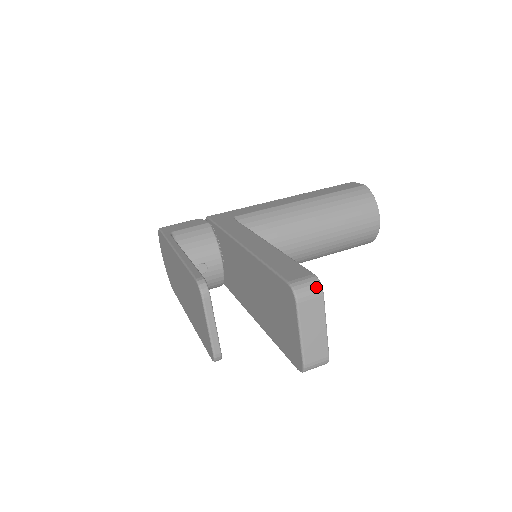
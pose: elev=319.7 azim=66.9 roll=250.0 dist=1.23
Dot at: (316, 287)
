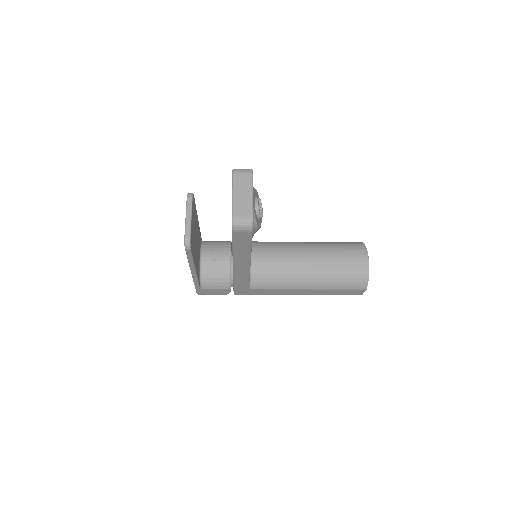
Dot at: (248, 170)
